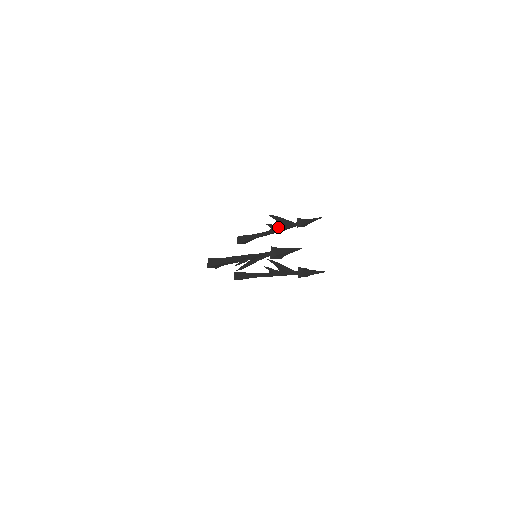
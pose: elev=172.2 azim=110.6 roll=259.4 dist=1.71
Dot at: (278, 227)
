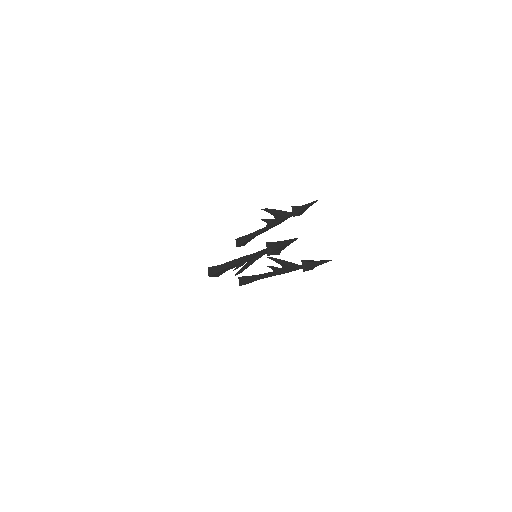
Dot at: (274, 220)
